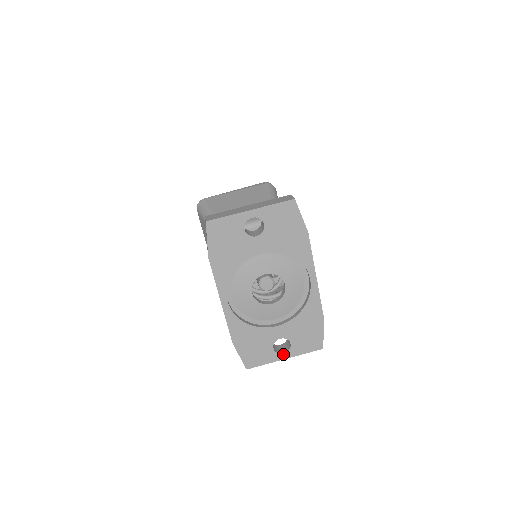
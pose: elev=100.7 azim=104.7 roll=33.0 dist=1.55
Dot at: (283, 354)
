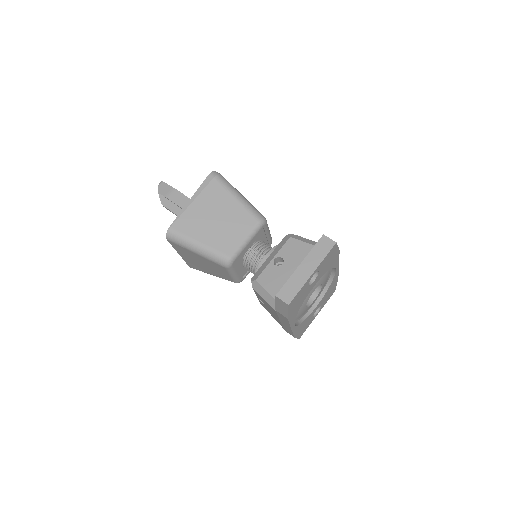
Dot at: (317, 314)
